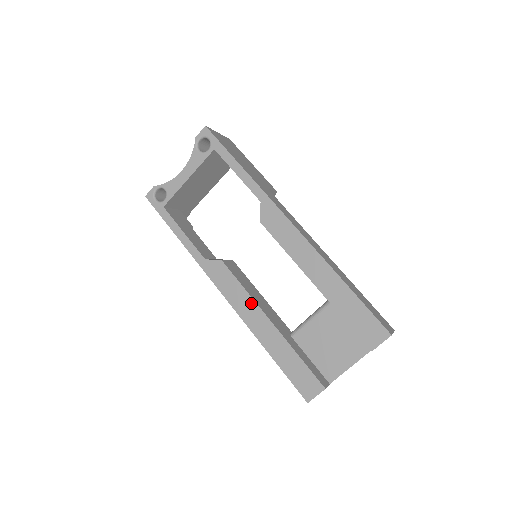
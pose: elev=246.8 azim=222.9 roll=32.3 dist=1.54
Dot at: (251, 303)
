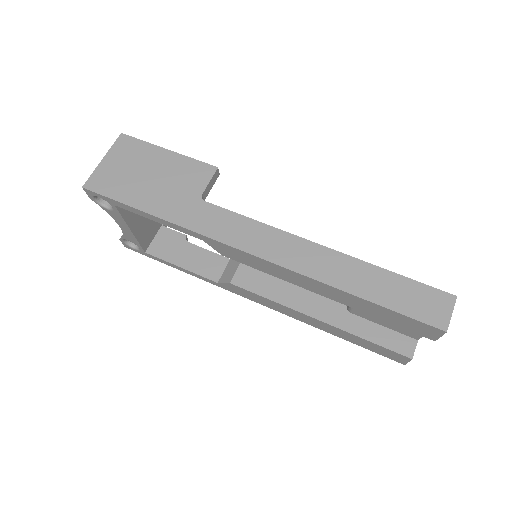
Dot at: (286, 309)
